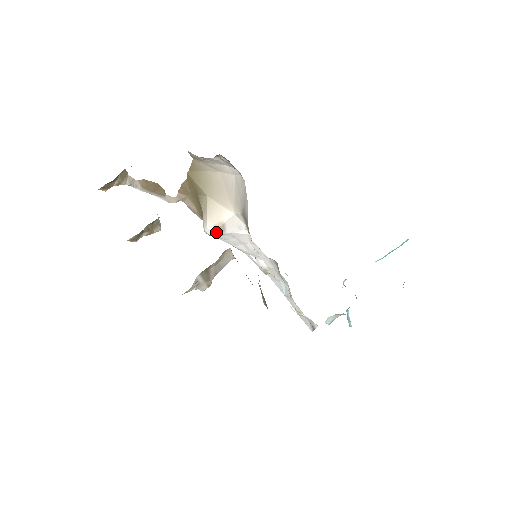
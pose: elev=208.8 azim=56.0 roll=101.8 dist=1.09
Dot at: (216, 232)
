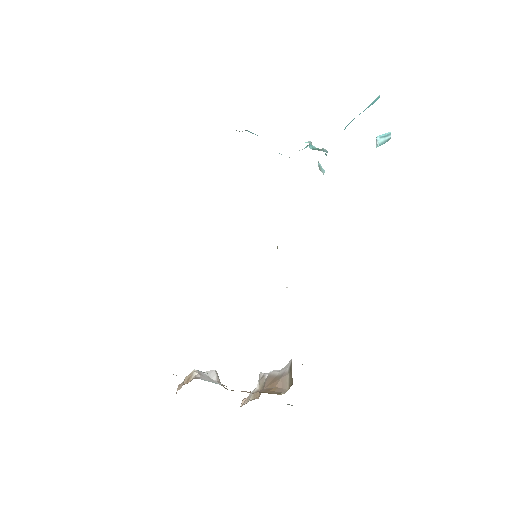
Dot at: occluded
